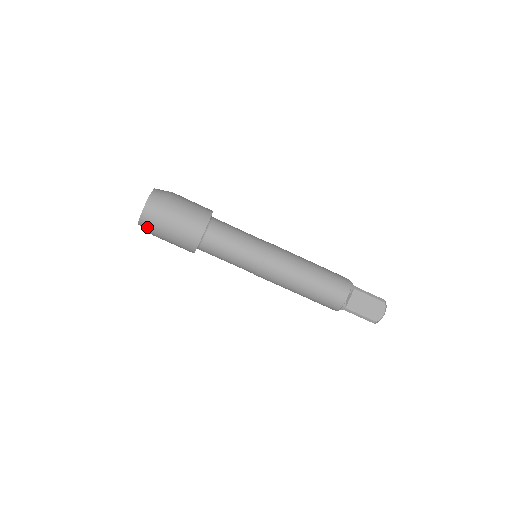
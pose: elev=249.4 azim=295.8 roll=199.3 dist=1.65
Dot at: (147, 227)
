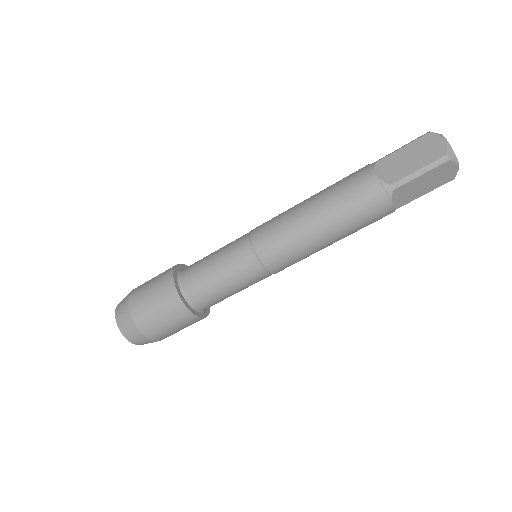
Dot at: occluded
